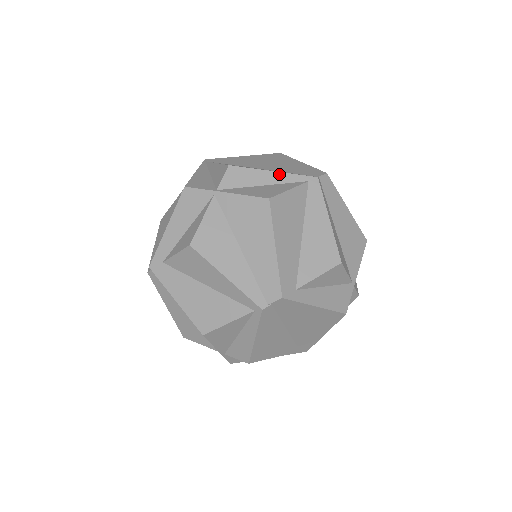
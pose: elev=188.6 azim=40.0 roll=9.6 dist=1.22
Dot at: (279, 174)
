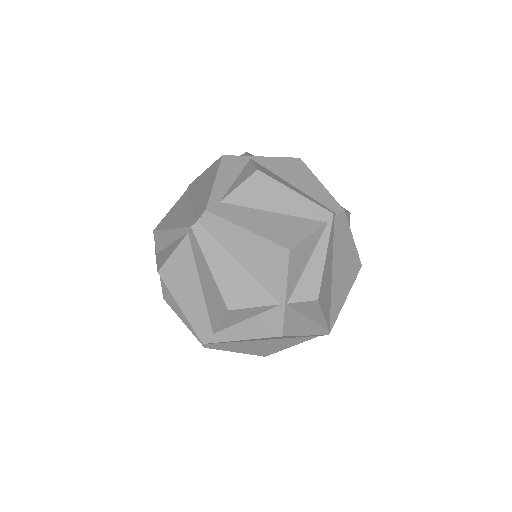
Dot at: (173, 231)
